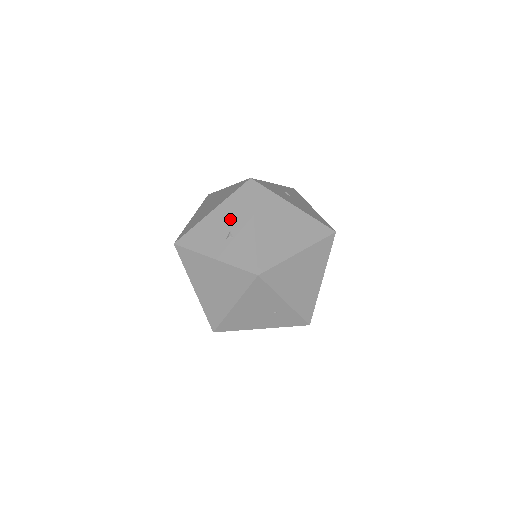
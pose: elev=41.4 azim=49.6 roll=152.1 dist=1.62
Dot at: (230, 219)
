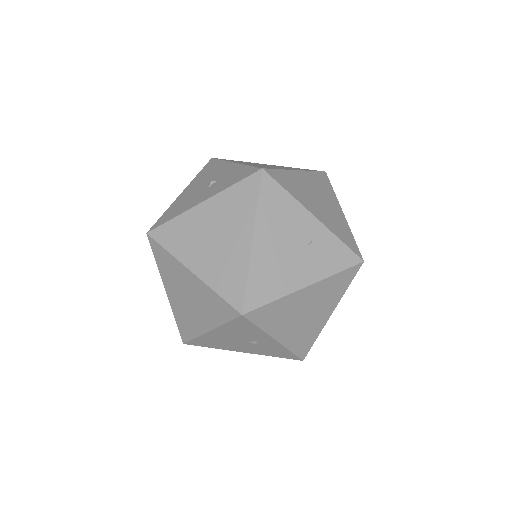
Dot at: (205, 179)
